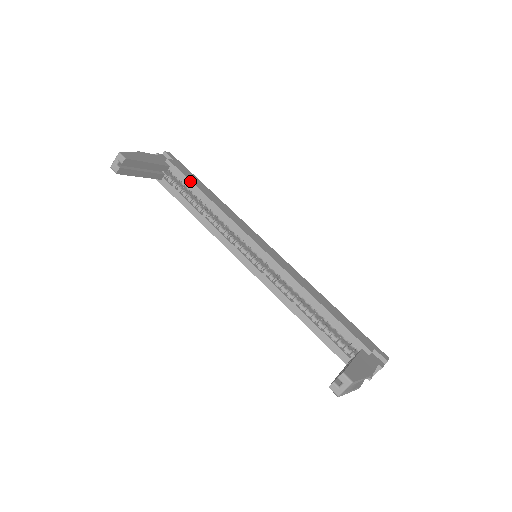
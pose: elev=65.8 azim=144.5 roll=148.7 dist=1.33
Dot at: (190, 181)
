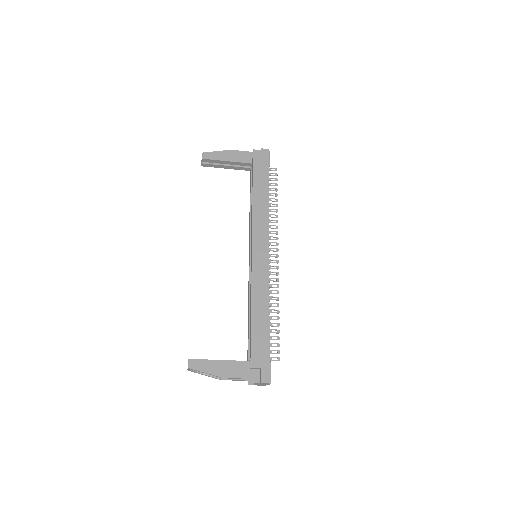
Dot at: (252, 180)
